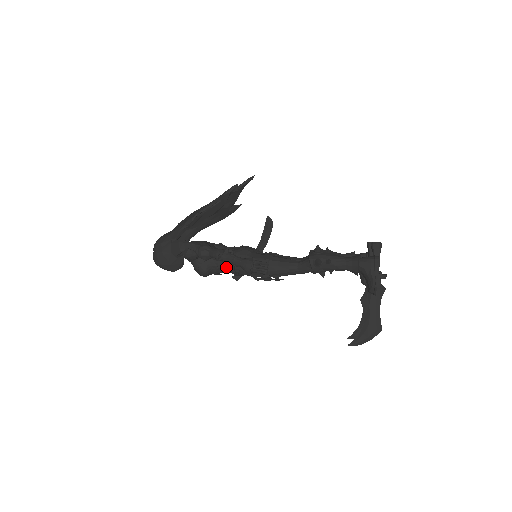
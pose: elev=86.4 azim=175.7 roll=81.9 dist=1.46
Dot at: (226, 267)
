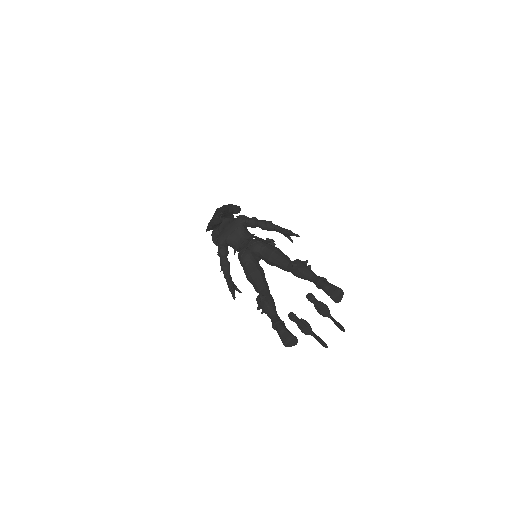
Dot at: occluded
